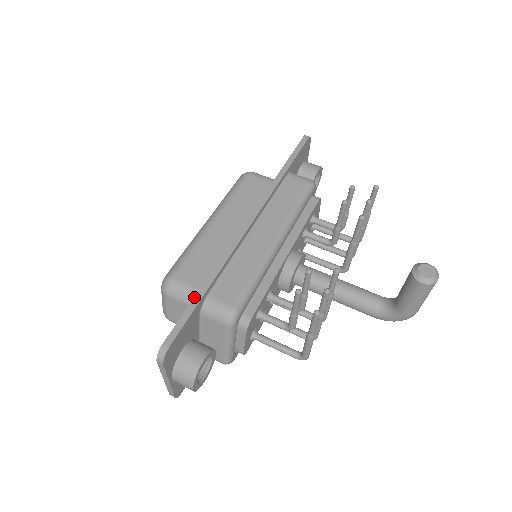
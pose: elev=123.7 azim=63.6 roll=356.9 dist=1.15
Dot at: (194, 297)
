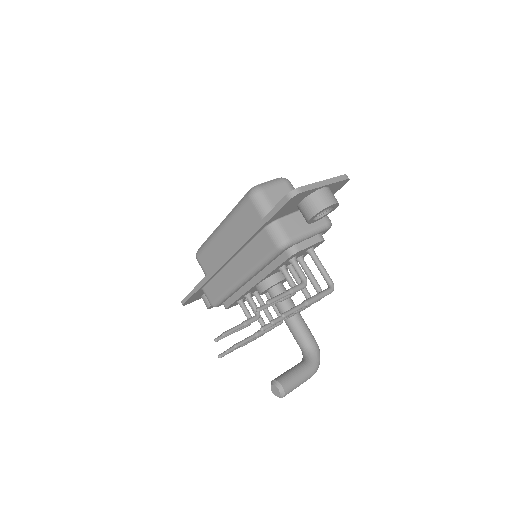
Dot at: occluded
